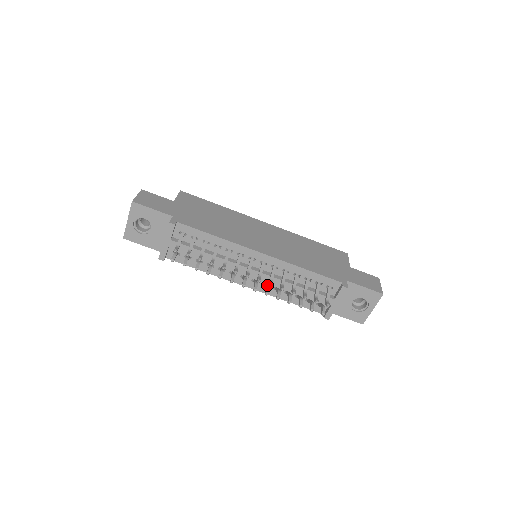
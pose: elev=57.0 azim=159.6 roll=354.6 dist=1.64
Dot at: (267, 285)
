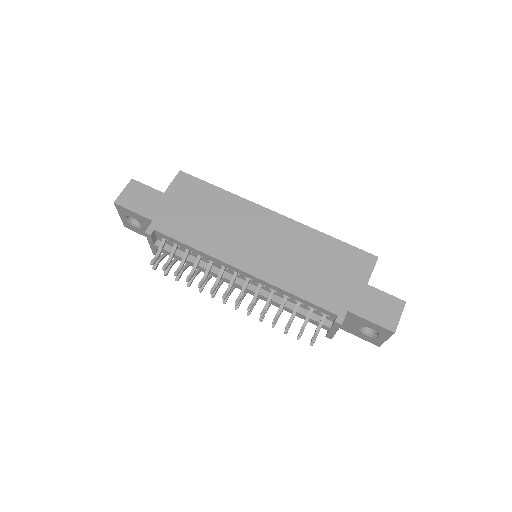
Dot at: occluded
